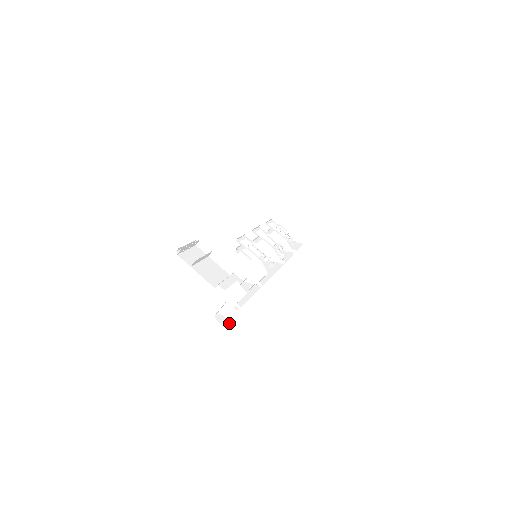
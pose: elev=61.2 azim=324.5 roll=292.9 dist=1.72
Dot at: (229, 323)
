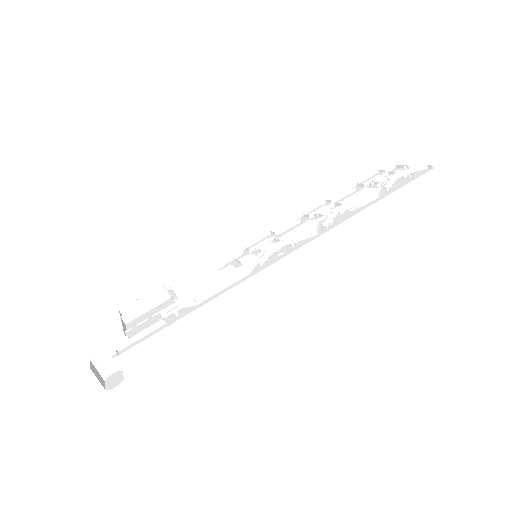
Dot at: (120, 379)
